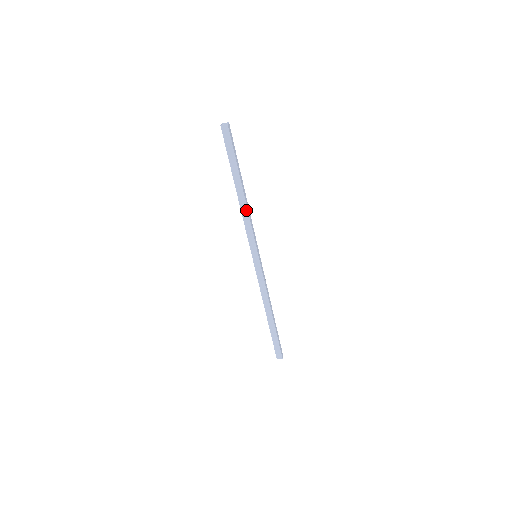
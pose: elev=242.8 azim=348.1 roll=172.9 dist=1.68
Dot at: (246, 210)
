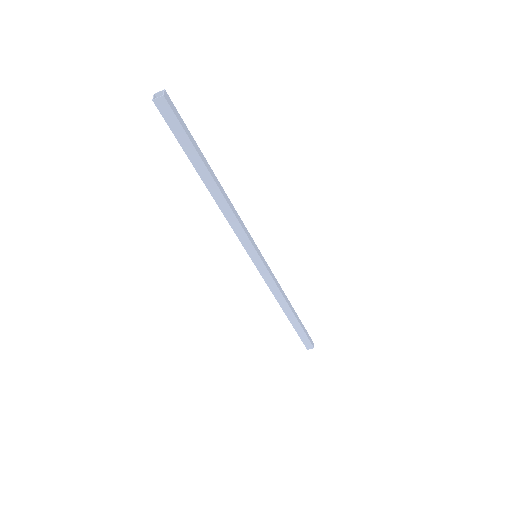
Dot at: (228, 208)
